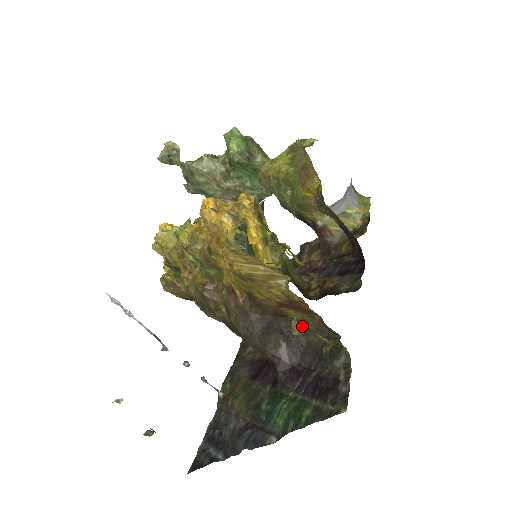
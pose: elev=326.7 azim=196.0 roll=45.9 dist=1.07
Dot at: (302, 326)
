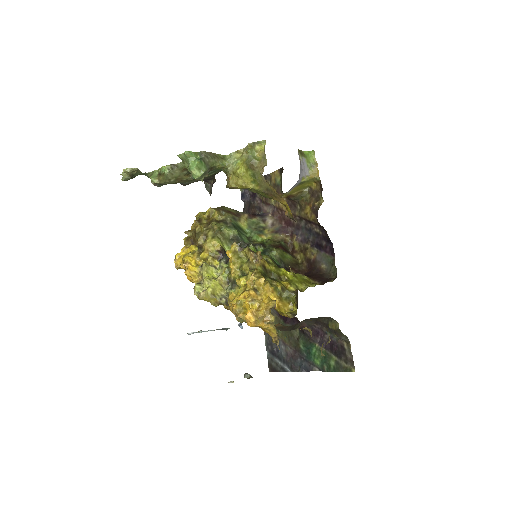
Dot at: occluded
